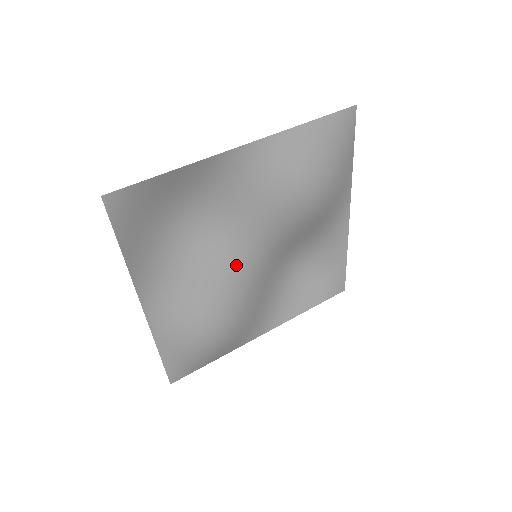
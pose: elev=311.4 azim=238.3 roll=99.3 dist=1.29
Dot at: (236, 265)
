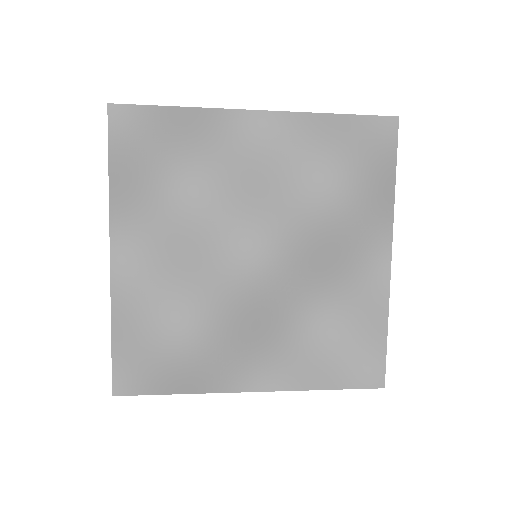
Dot at: (229, 256)
